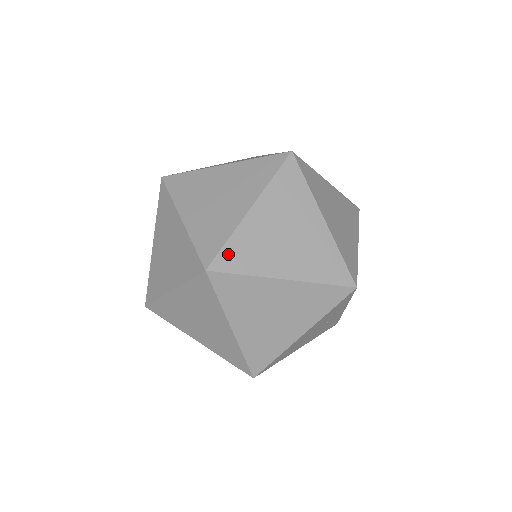
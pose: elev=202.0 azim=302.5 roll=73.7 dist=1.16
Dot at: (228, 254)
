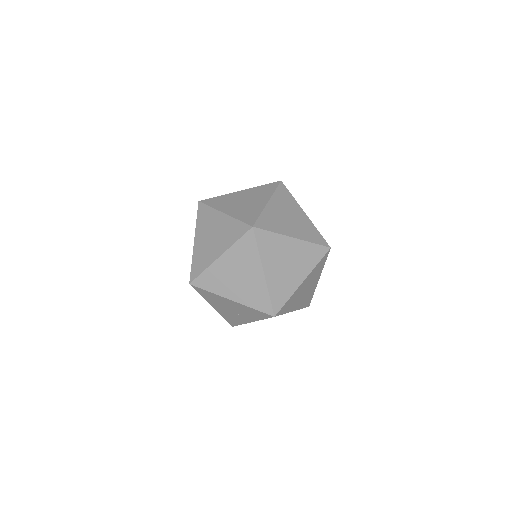
Dot at: (266, 235)
